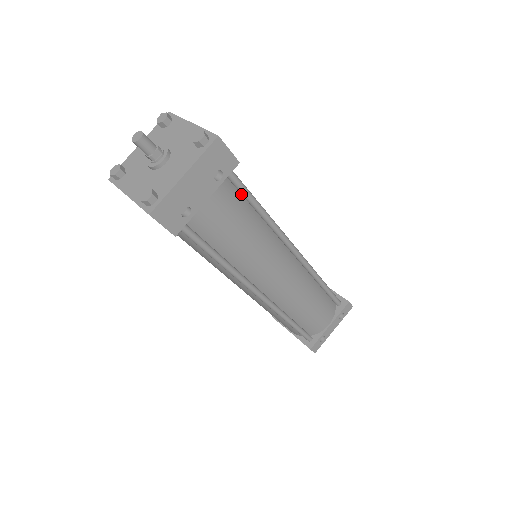
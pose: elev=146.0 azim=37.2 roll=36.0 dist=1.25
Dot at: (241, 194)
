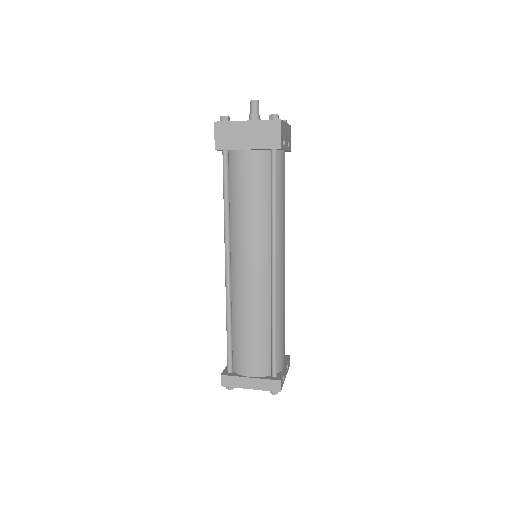
Dot at: occluded
